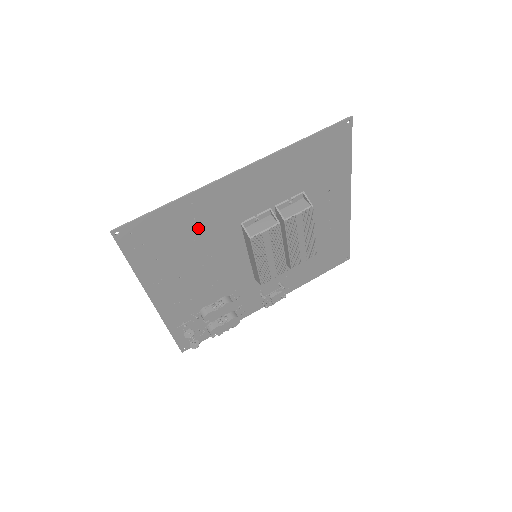
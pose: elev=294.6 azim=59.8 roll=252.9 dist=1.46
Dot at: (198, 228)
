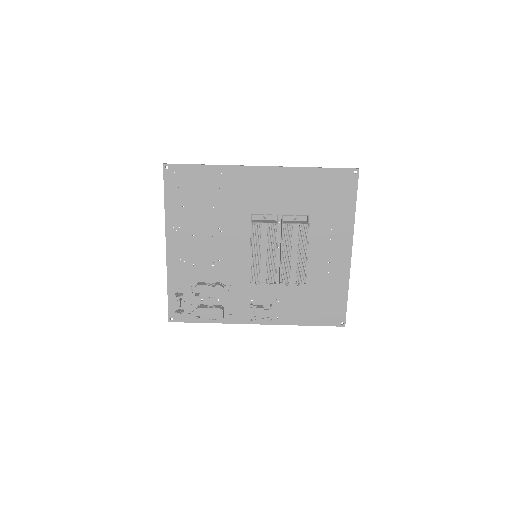
Dot at: (219, 198)
